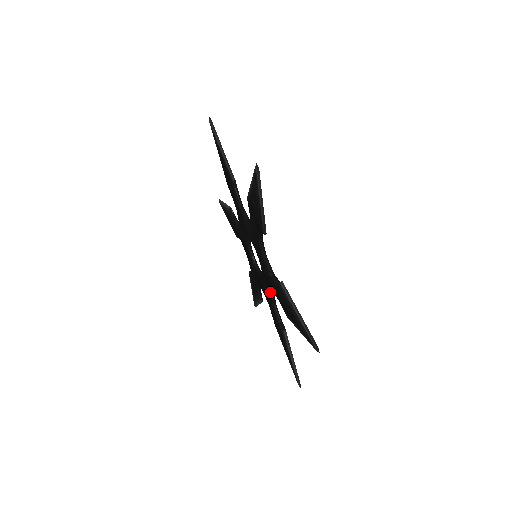
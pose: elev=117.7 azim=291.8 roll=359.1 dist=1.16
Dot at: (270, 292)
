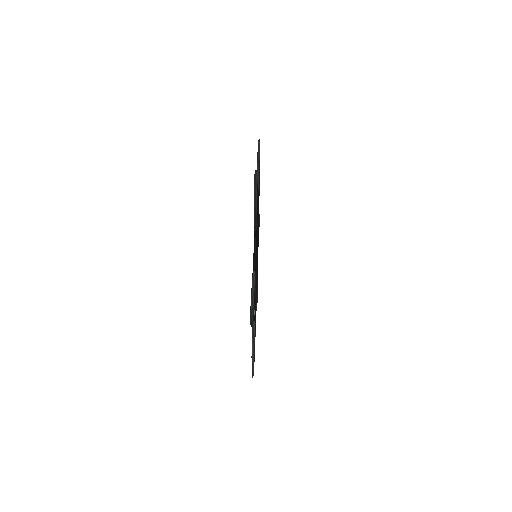
Dot at: occluded
